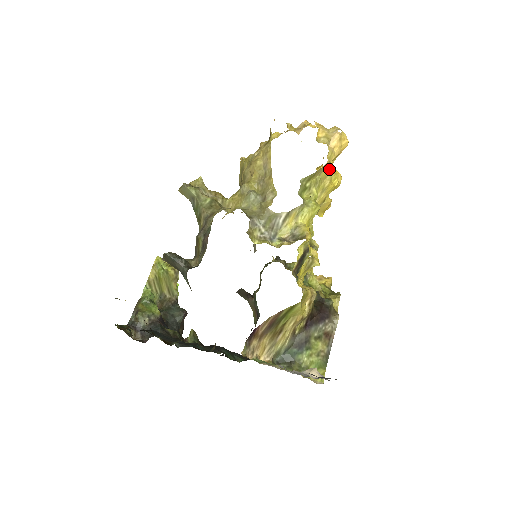
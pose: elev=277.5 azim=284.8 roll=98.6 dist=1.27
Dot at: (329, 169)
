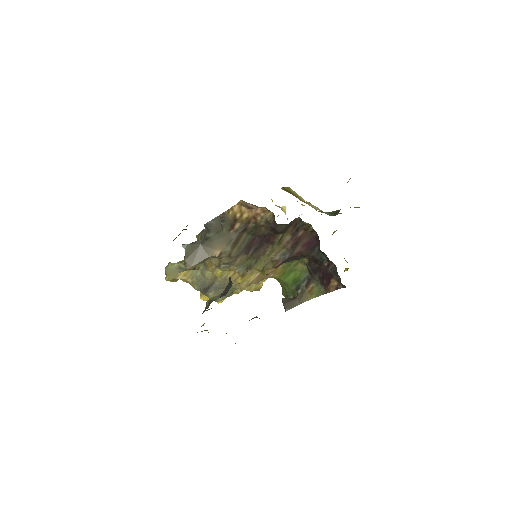
Dot at: occluded
